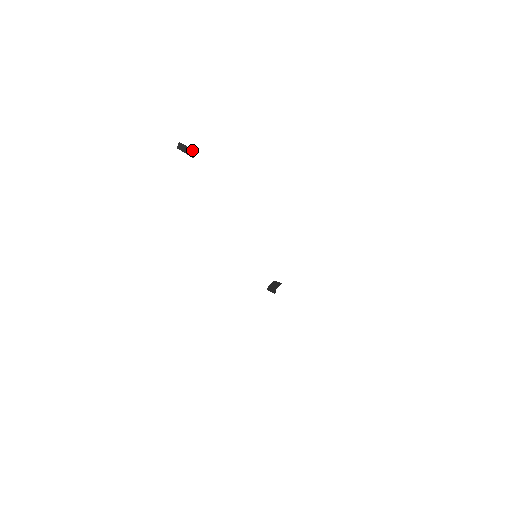
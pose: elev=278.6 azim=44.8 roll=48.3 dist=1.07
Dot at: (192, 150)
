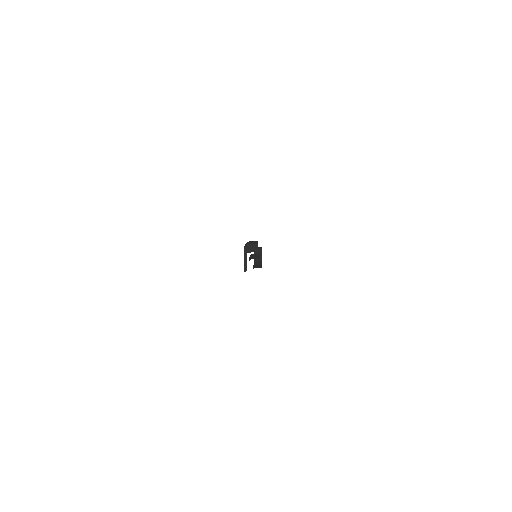
Dot at: occluded
